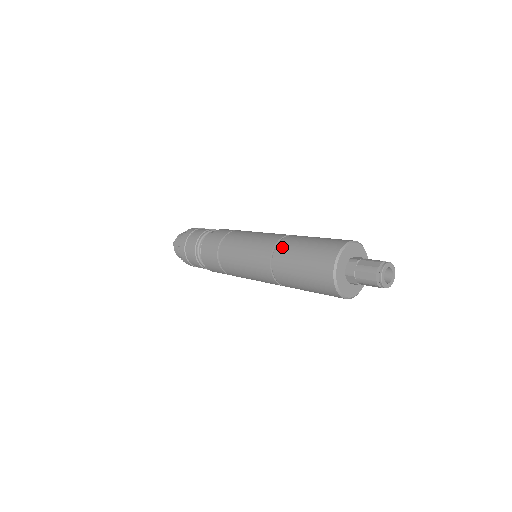
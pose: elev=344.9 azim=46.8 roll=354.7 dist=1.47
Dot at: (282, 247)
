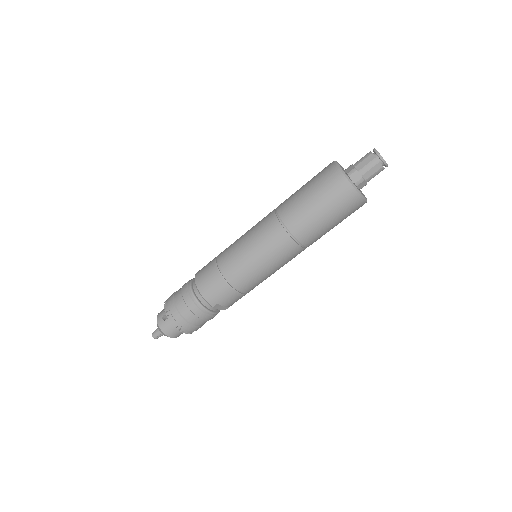
Dot at: (282, 203)
